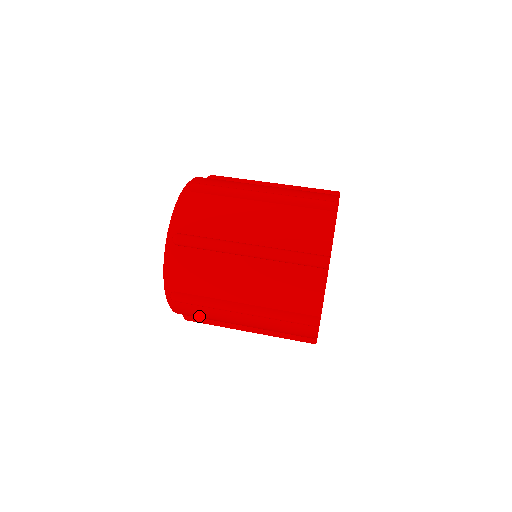
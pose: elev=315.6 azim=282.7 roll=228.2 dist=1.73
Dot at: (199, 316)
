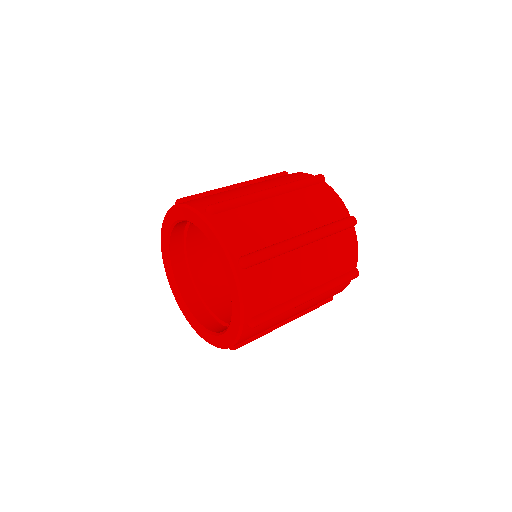
Dot at: occluded
